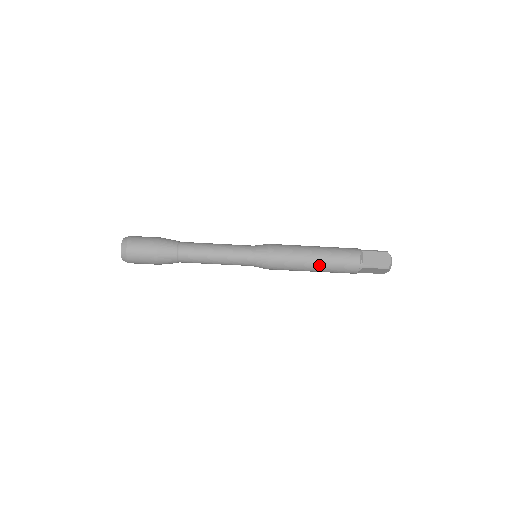
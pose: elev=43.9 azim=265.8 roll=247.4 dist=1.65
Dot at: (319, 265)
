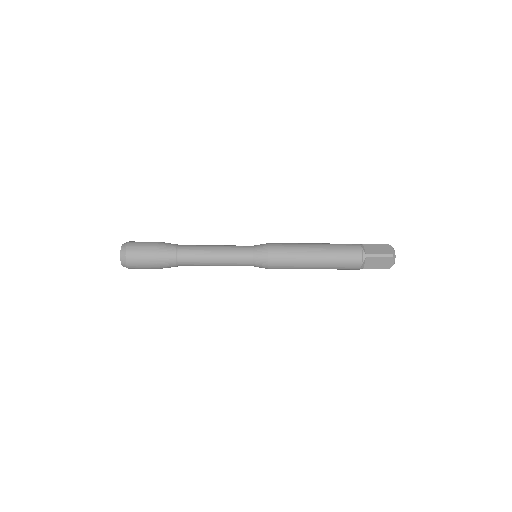
Dot at: (320, 256)
